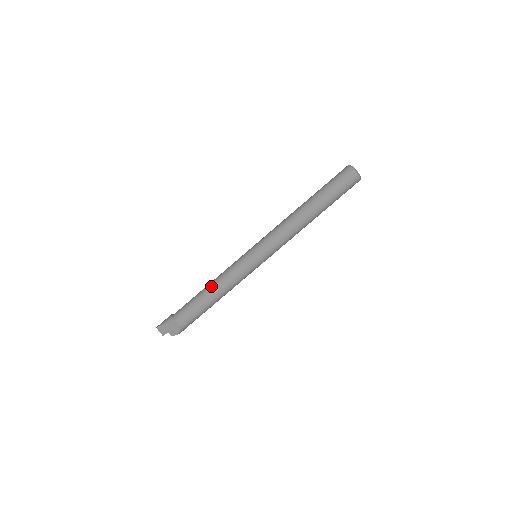
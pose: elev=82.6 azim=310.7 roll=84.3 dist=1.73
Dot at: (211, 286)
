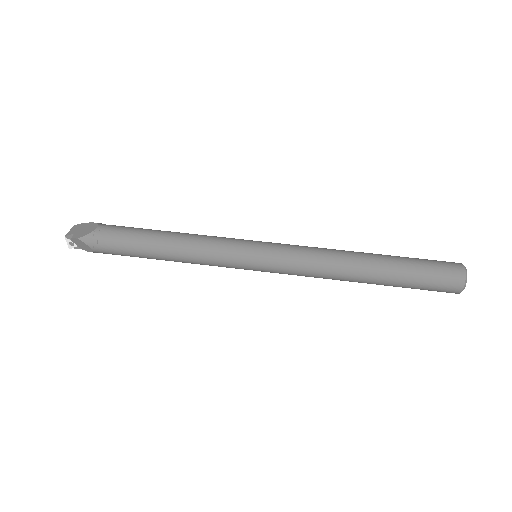
Dot at: (177, 232)
